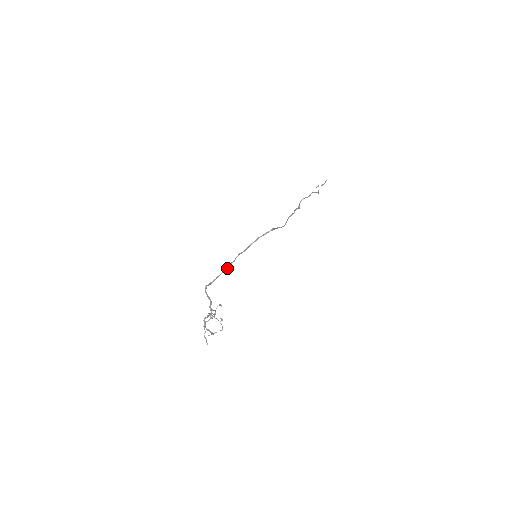
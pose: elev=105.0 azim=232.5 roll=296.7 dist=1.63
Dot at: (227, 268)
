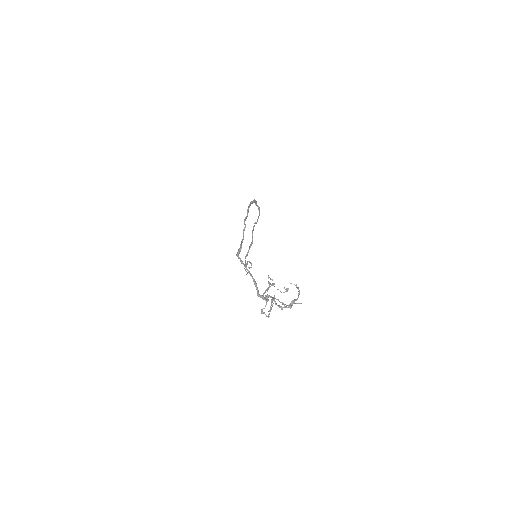
Dot at: (243, 238)
